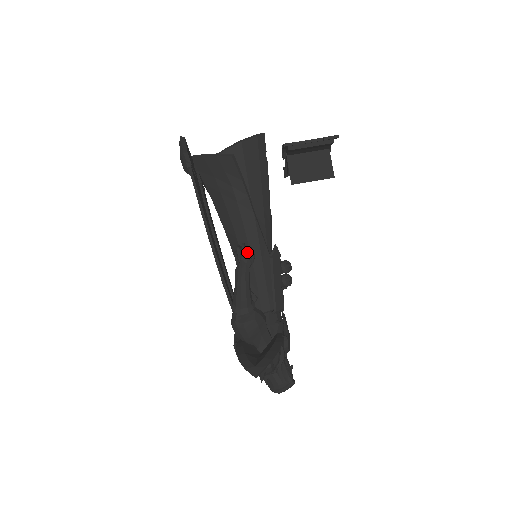
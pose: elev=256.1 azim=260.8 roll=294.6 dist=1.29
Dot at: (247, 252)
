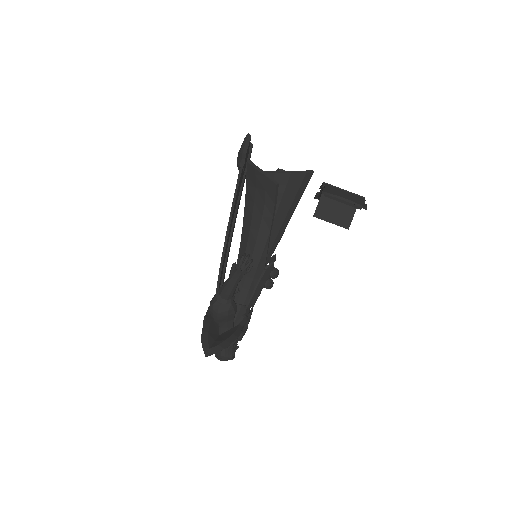
Dot at: (248, 264)
